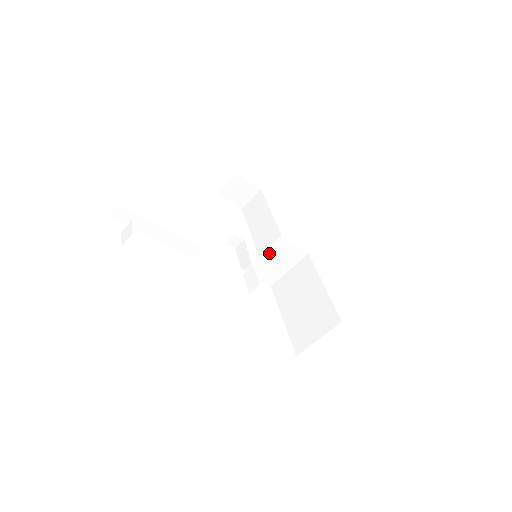
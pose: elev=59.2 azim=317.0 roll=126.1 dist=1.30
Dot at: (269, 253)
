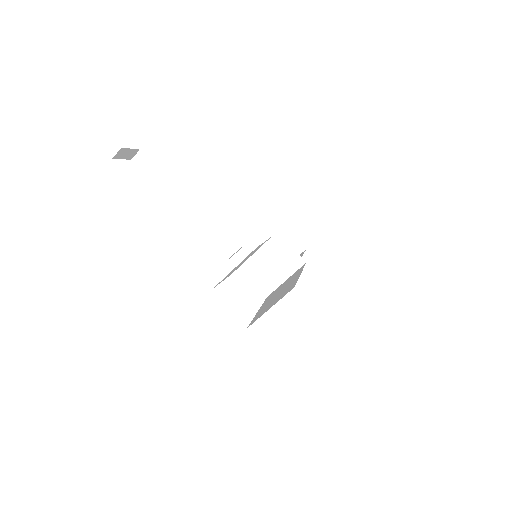
Dot at: (266, 250)
